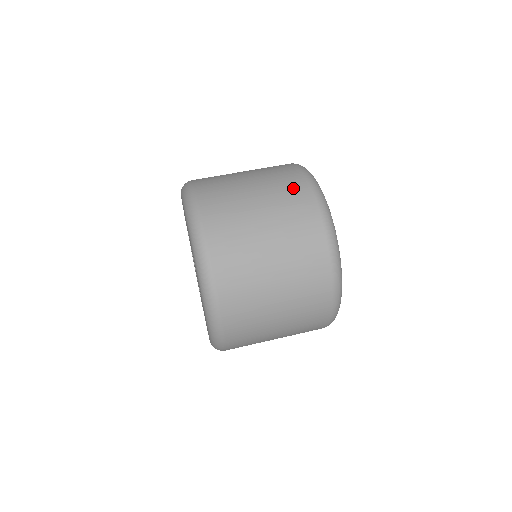
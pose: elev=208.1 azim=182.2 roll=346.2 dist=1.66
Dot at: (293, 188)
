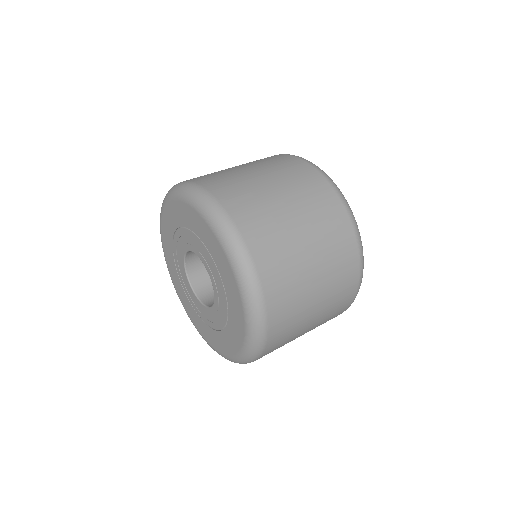
Dot at: (332, 214)
